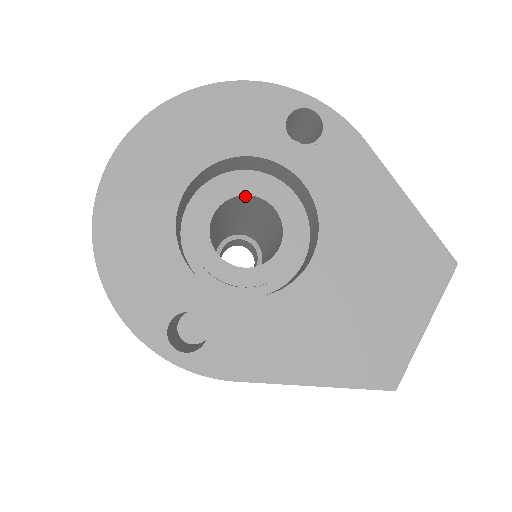
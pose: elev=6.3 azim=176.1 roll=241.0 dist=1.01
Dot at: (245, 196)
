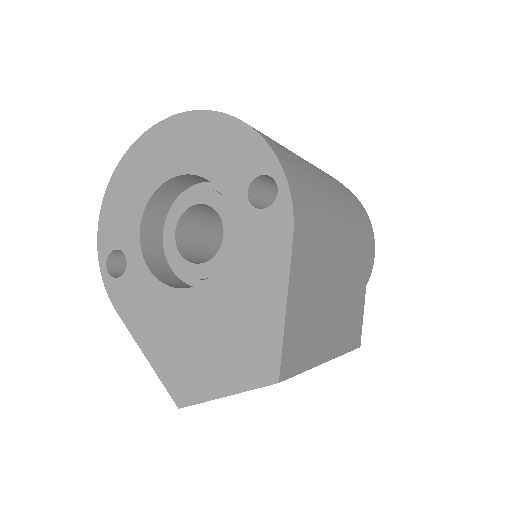
Dot at: (217, 210)
